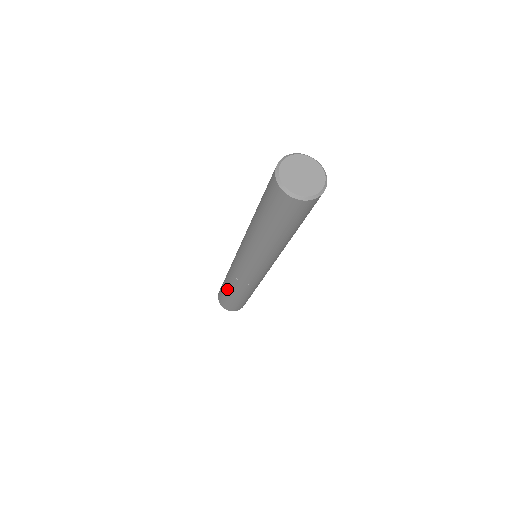
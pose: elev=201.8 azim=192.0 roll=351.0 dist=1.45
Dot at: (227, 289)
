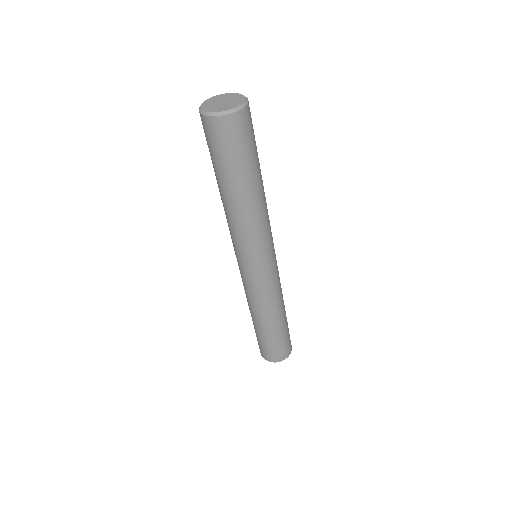
Dot at: (264, 327)
